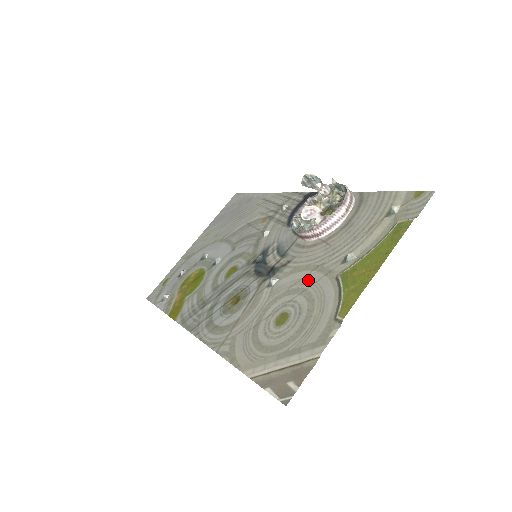
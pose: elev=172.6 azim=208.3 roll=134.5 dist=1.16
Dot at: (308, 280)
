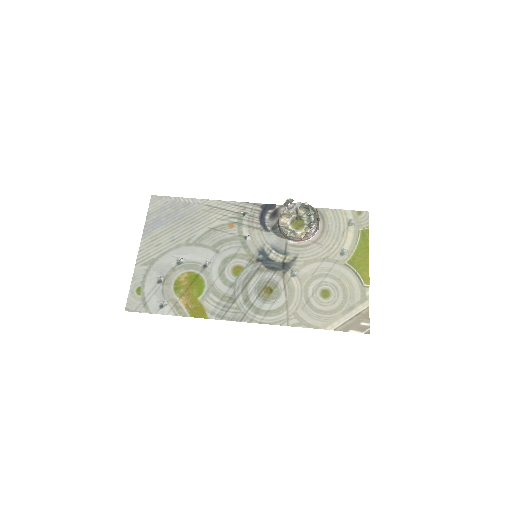
Dot at: (325, 268)
